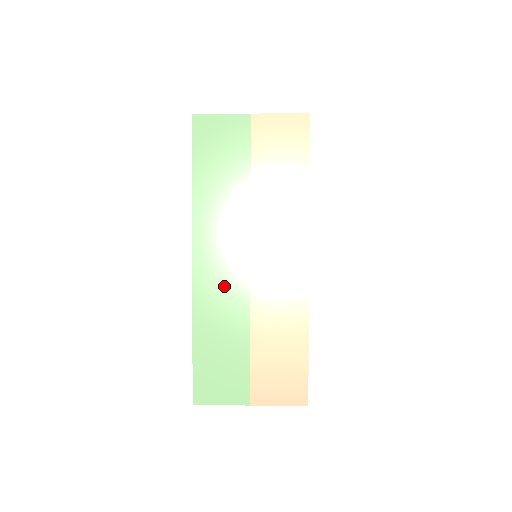
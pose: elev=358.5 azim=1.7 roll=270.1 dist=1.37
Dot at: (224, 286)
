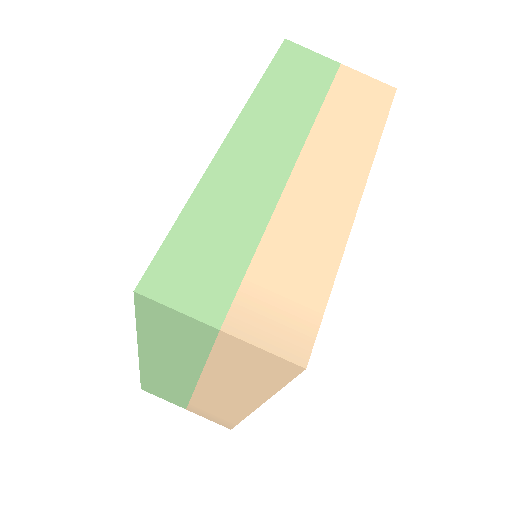
Dot at: (170, 377)
